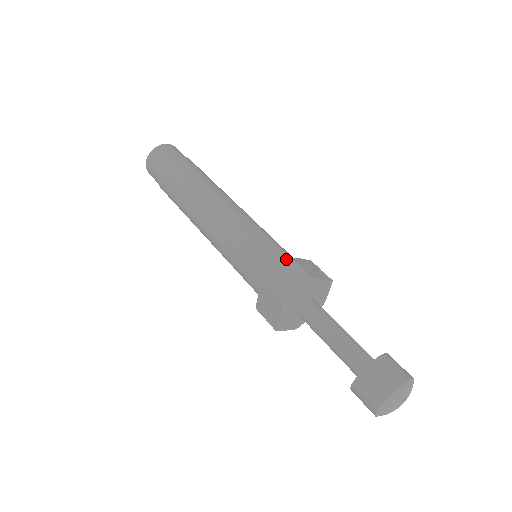
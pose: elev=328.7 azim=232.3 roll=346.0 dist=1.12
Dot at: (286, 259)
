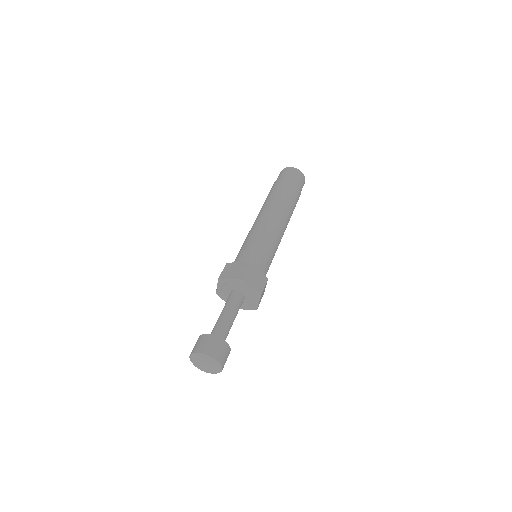
Dot at: (253, 264)
